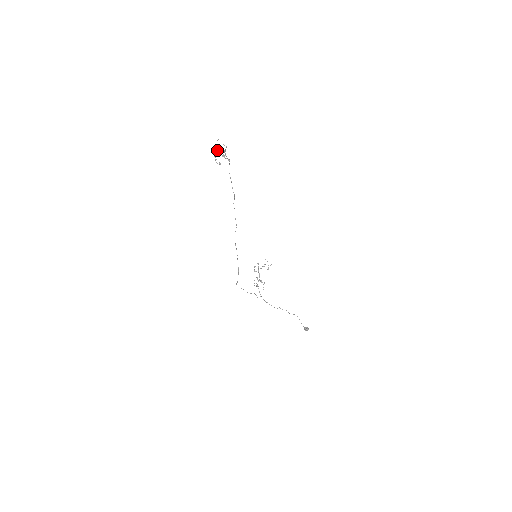
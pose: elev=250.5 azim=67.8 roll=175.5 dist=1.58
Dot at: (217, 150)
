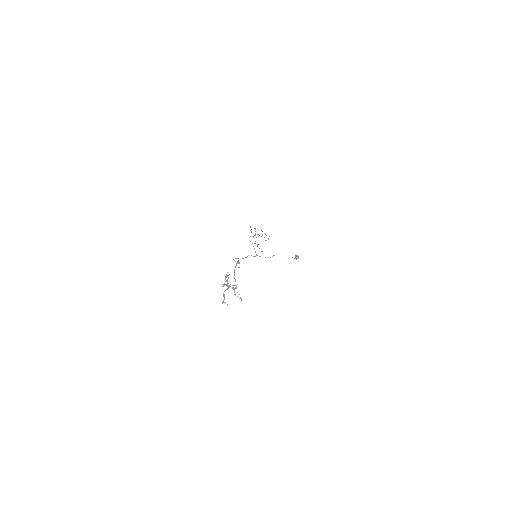
Dot at: occluded
